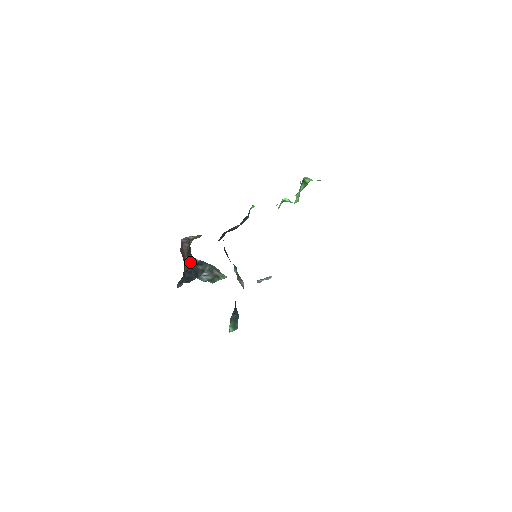
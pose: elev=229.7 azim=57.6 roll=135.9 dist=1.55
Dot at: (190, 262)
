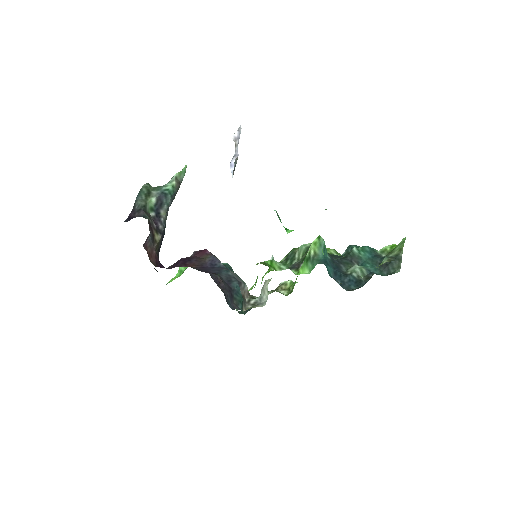
Dot at: (158, 241)
